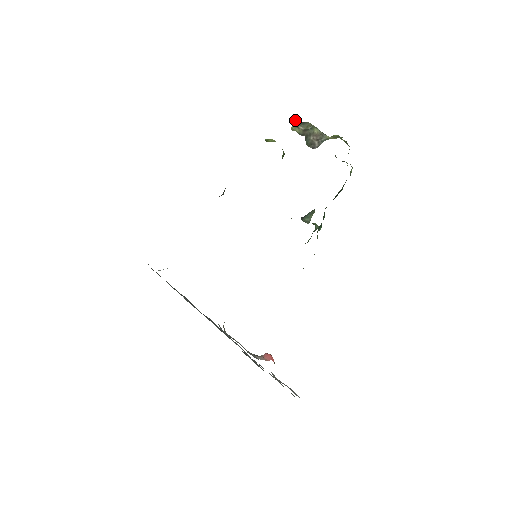
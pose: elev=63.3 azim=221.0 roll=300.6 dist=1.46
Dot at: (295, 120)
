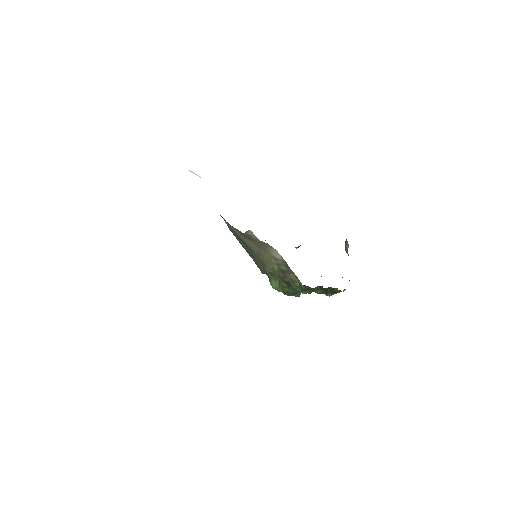
Dot at: occluded
